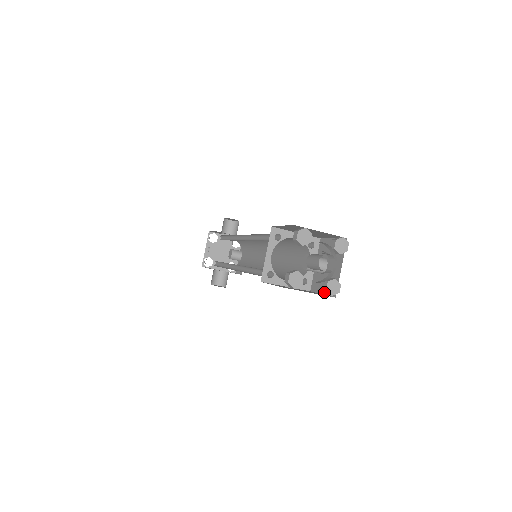
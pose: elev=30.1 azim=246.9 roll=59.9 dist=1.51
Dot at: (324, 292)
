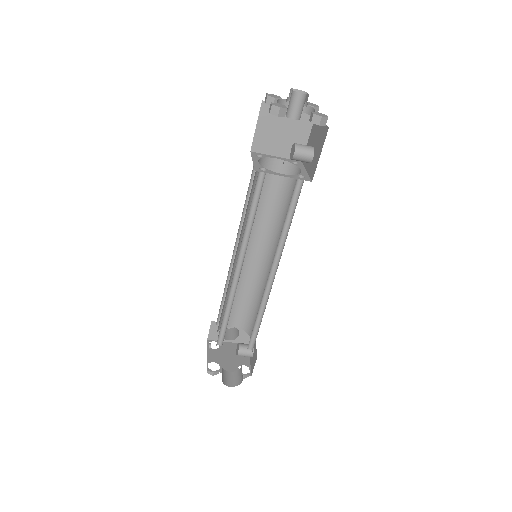
Dot at: (320, 151)
